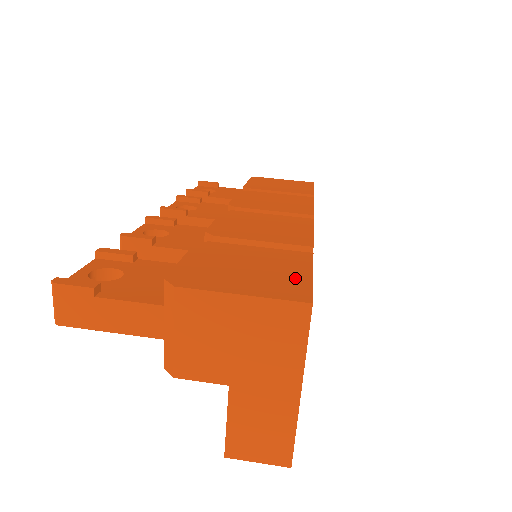
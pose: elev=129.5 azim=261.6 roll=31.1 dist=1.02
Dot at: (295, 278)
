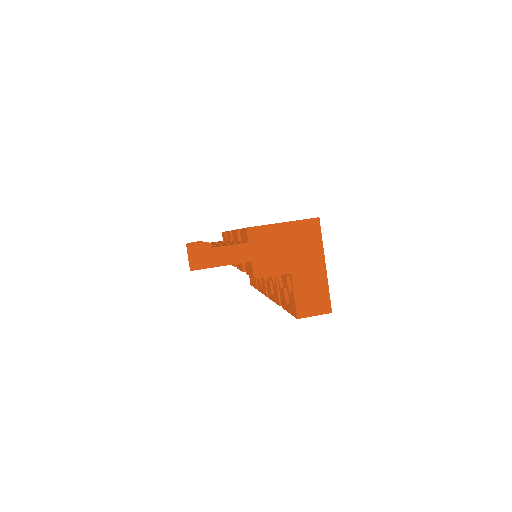
Dot at: occluded
